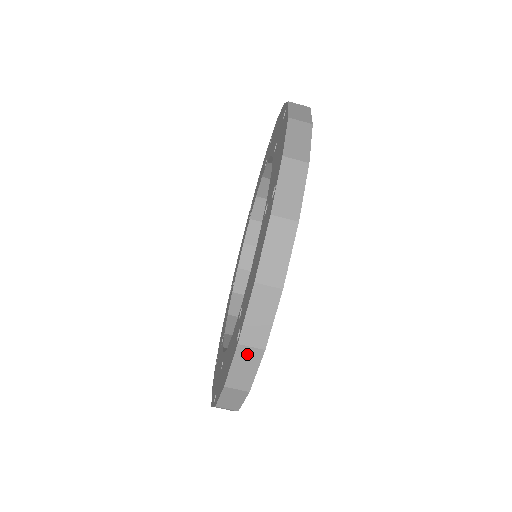
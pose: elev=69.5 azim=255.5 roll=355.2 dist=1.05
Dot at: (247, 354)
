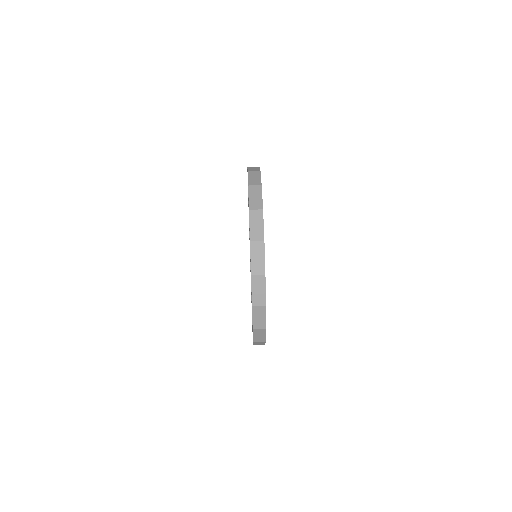
Dot at: occluded
